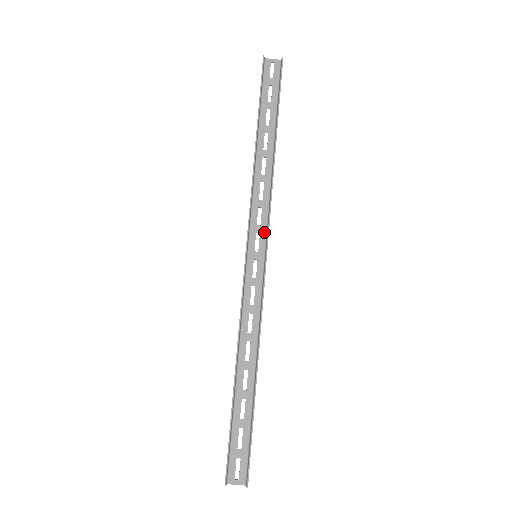
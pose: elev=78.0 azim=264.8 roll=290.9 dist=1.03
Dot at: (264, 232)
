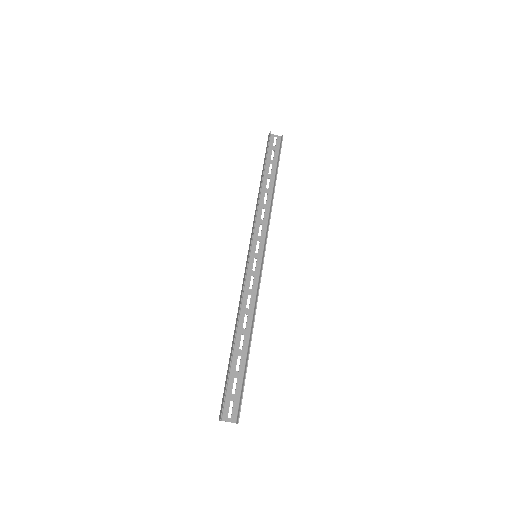
Dot at: (263, 241)
